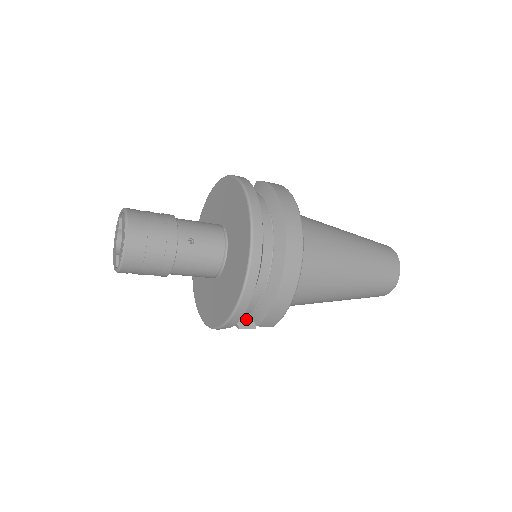
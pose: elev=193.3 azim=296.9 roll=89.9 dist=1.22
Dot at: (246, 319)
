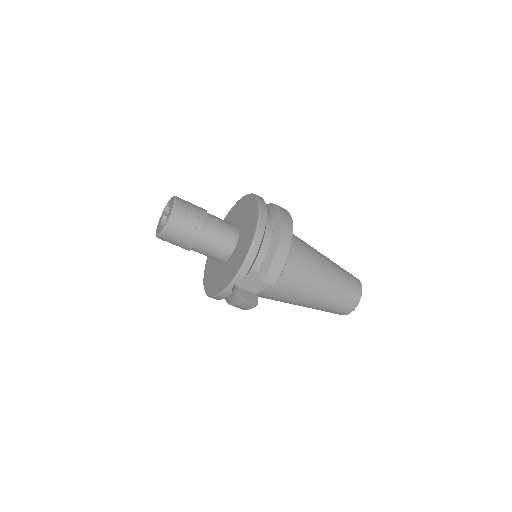
Dot at: (250, 297)
